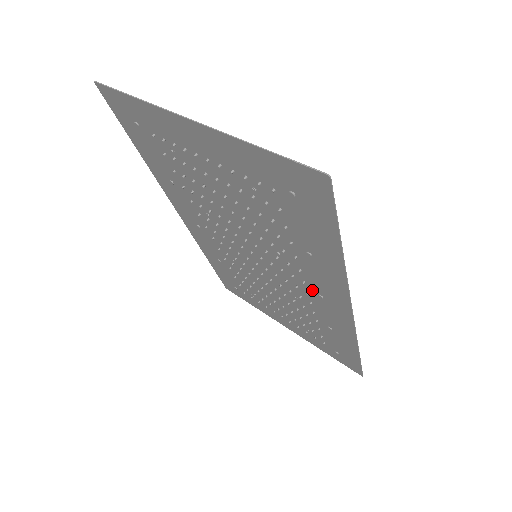
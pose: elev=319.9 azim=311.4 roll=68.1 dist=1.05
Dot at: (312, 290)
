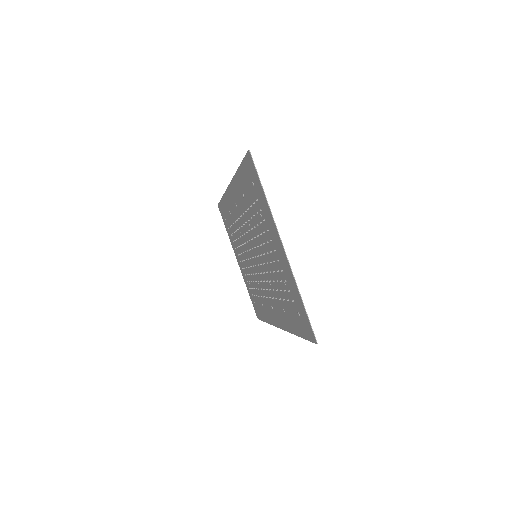
Dot at: (270, 301)
